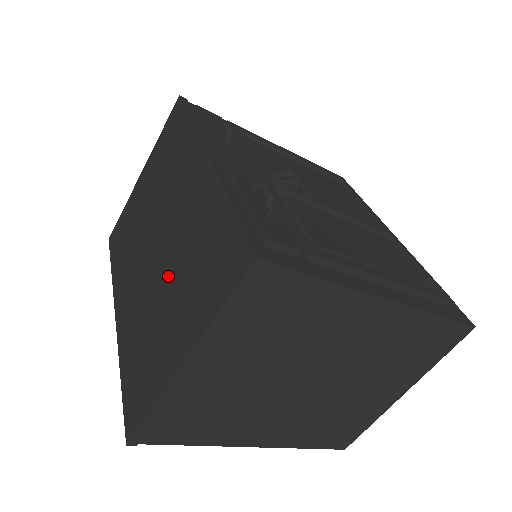
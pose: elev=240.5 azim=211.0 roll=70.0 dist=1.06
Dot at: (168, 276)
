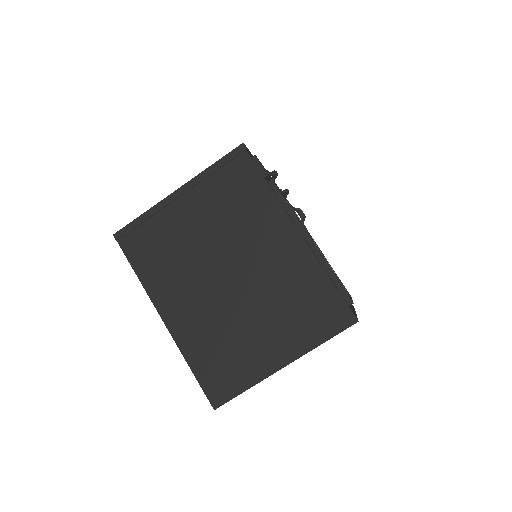
Dot at: occluded
